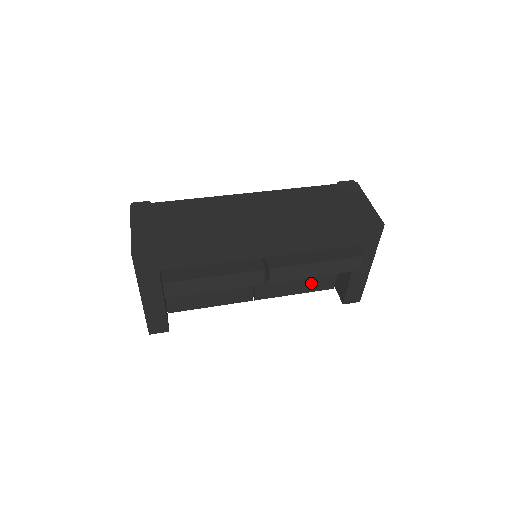
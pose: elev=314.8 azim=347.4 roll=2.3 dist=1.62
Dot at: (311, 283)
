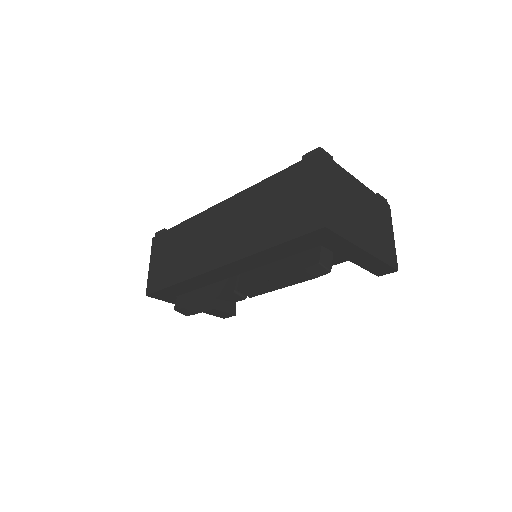
Dot at: occluded
